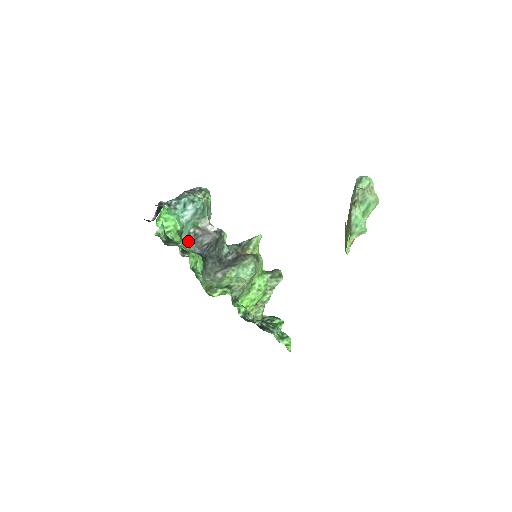
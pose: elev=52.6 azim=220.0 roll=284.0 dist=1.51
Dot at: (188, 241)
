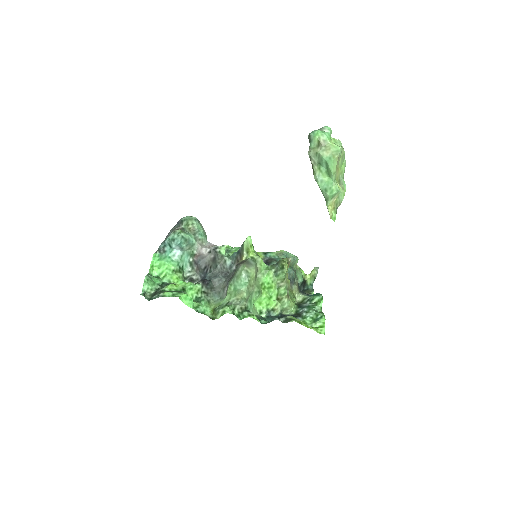
Dot at: (193, 269)
